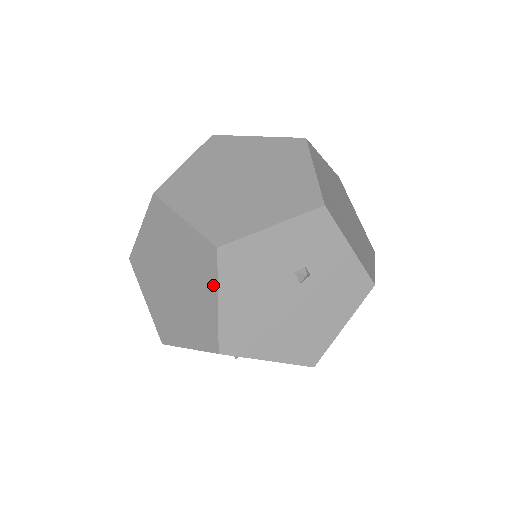
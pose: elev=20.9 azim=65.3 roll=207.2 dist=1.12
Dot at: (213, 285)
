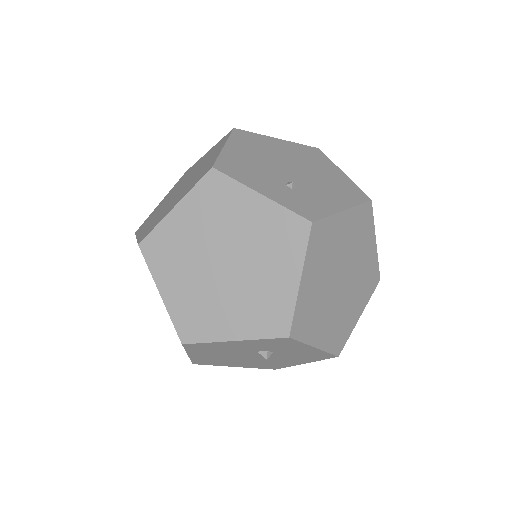
Dot at: occluded
